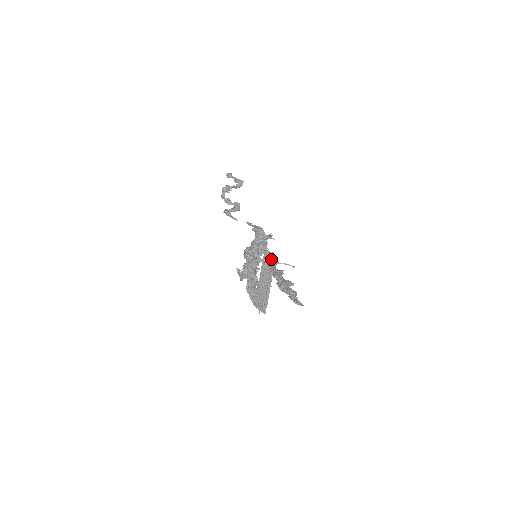
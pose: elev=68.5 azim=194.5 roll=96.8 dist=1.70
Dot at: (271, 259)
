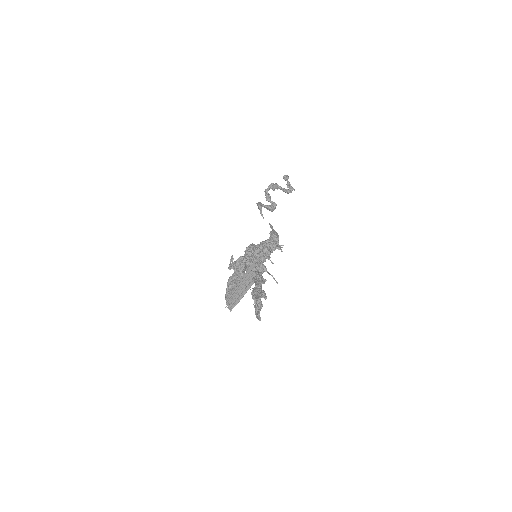
Dot at: occluded
